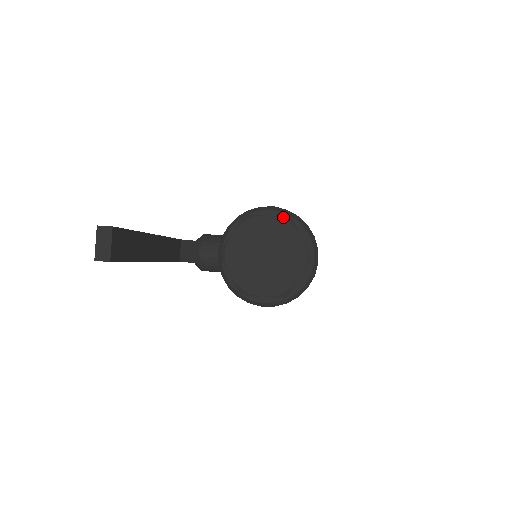
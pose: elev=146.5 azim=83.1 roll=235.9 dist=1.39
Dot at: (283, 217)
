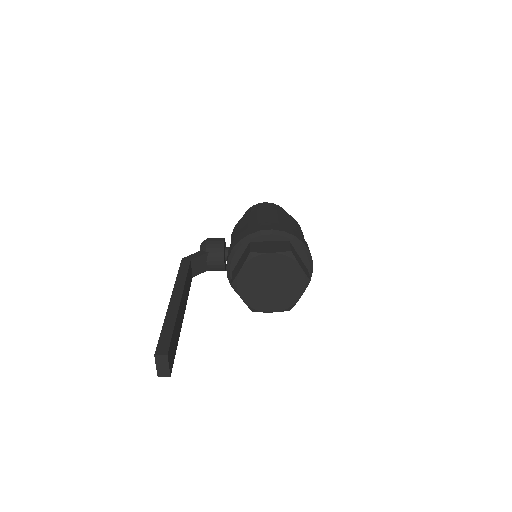
Dot at: (284, 253)
